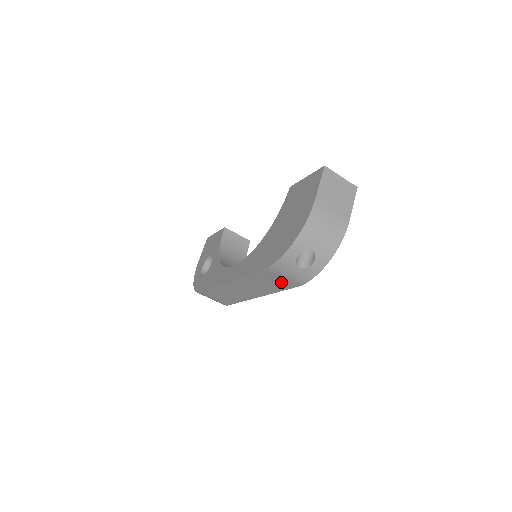
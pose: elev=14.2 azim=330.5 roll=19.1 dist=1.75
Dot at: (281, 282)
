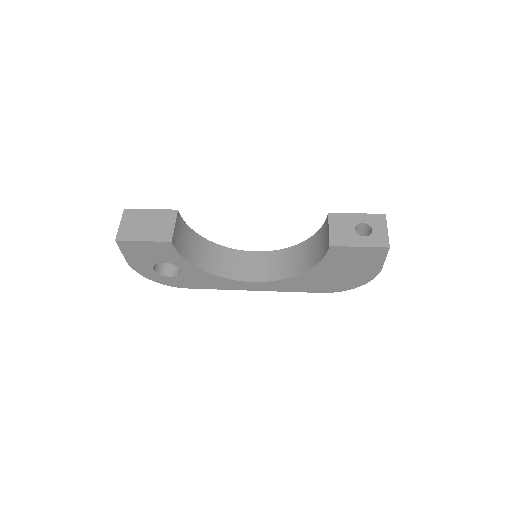
Dot at: occluded
